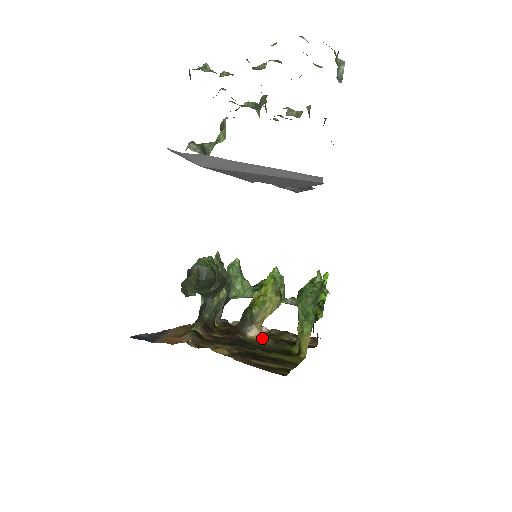
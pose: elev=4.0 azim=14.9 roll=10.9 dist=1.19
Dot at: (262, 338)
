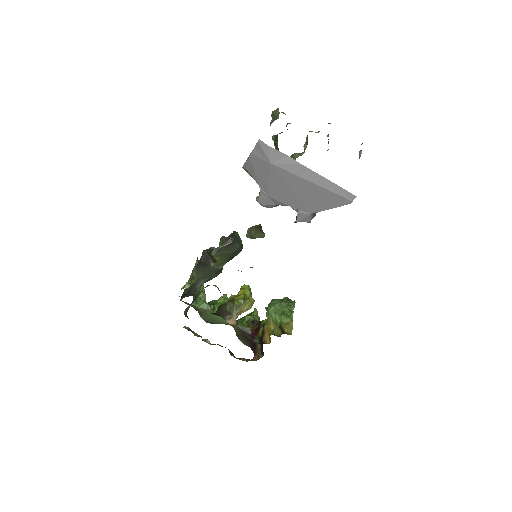
Dot at: occluded
